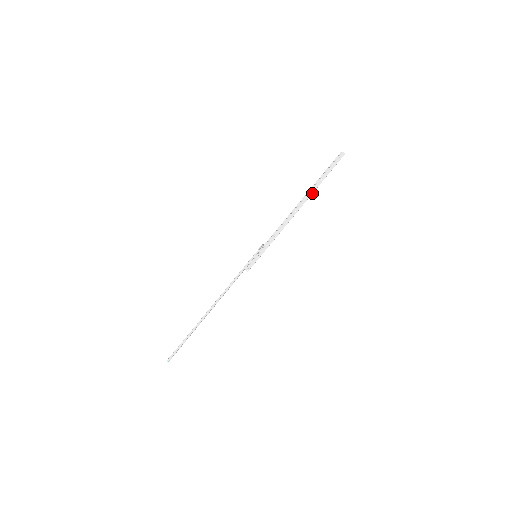
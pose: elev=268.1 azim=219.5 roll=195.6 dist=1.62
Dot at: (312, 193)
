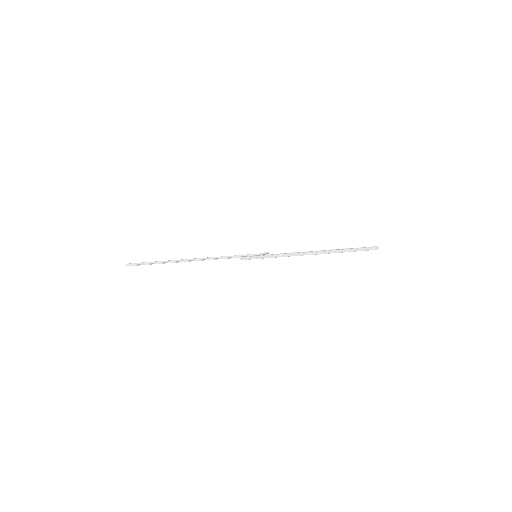
Dot at: occluded
